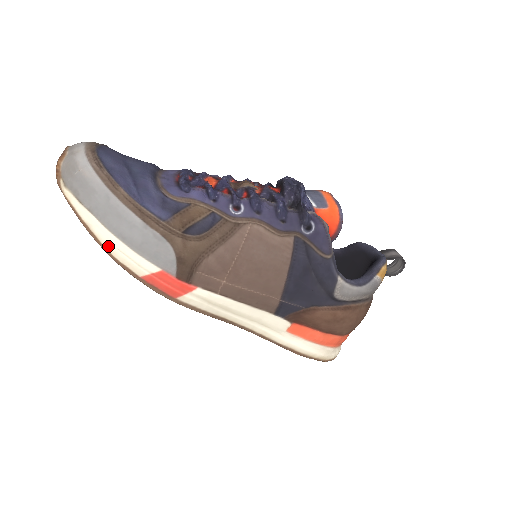
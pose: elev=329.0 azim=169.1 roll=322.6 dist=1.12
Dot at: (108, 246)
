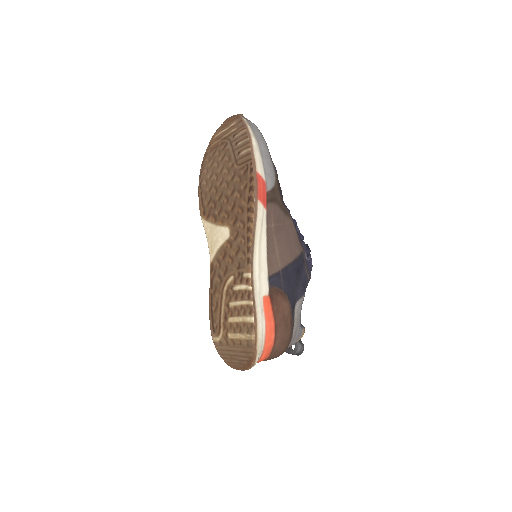
Dot at: (254, 147)
